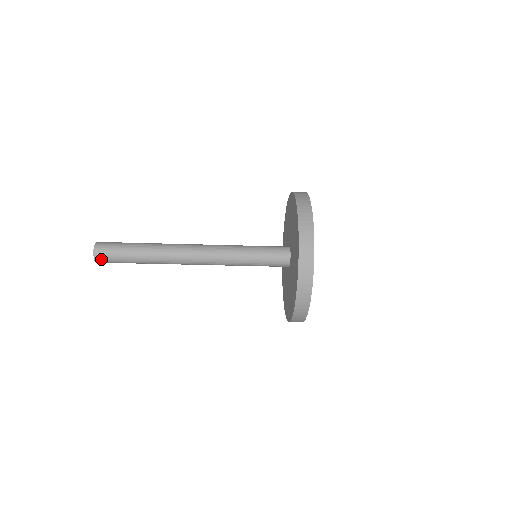
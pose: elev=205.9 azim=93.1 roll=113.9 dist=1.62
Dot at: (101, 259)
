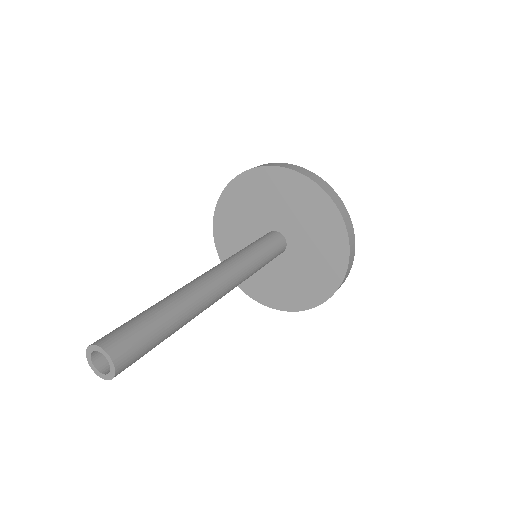
Dot at: (107, 368)
